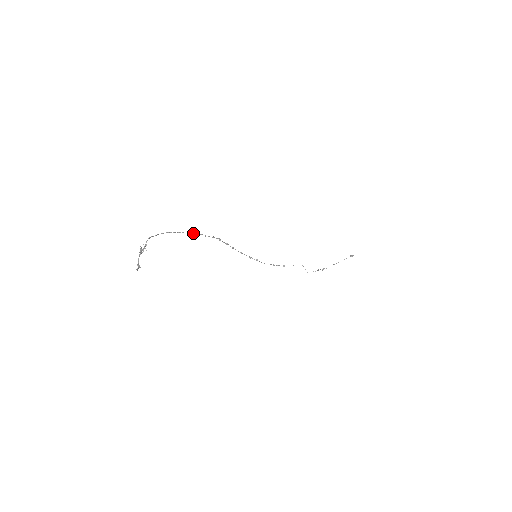
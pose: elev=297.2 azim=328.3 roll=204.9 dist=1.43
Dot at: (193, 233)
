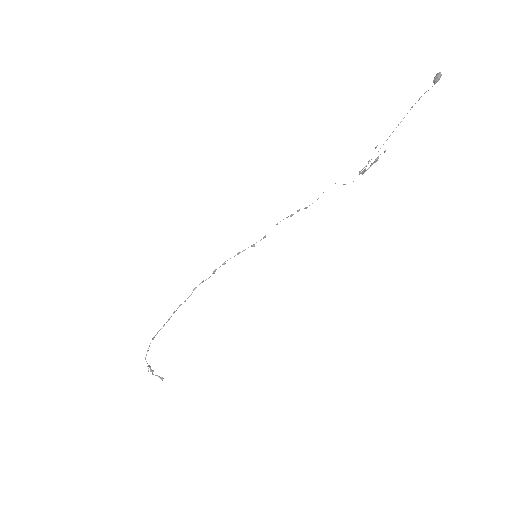
Dot at: occluded
